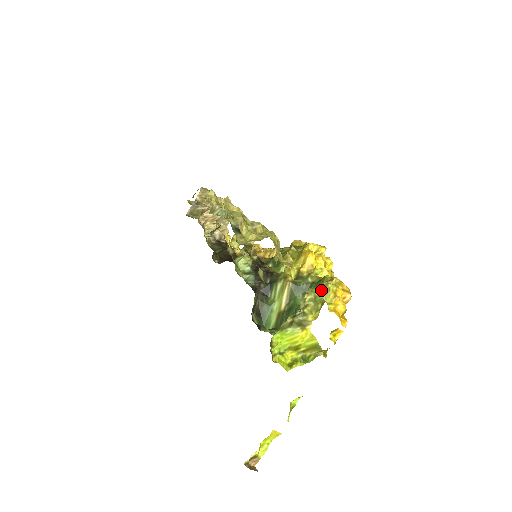
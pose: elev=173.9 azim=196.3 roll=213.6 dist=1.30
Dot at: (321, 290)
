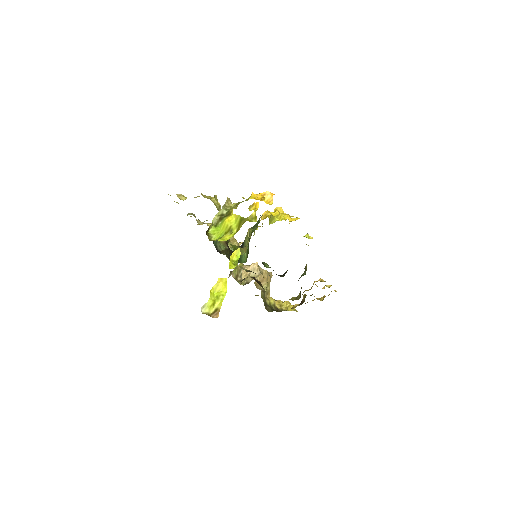
Dot at: (245, 200)
